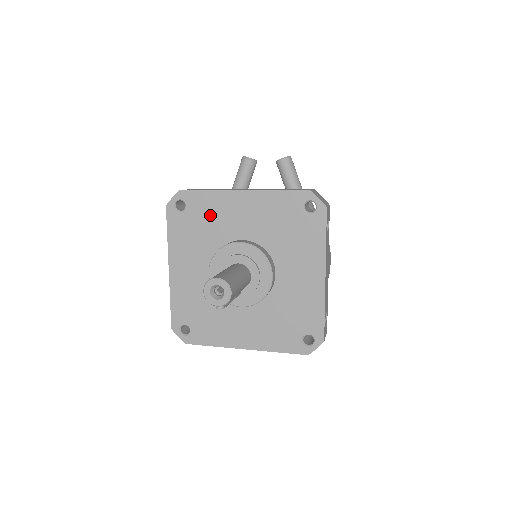
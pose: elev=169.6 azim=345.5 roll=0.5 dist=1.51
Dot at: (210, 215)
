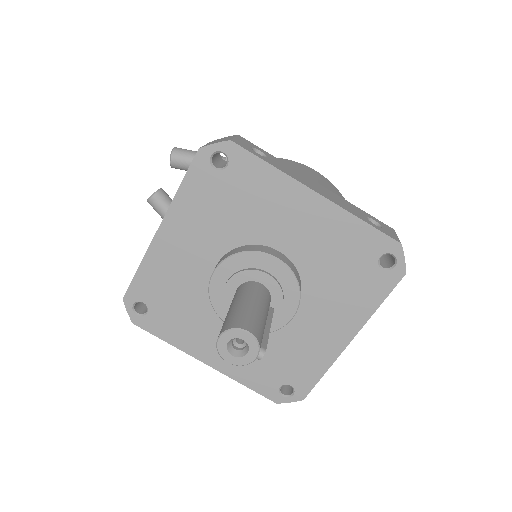
Dot at: (168, 283)
